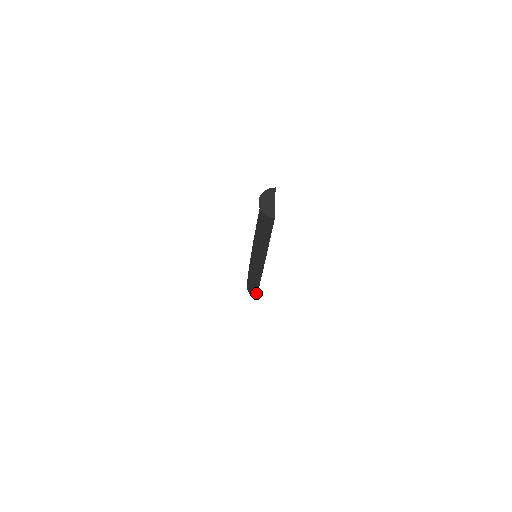
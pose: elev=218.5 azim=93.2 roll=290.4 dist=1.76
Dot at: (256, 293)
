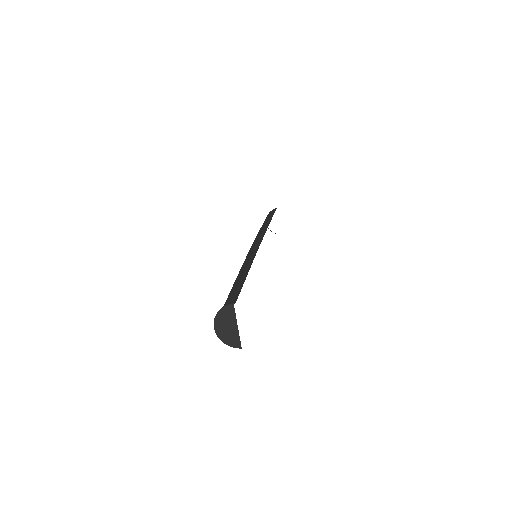
Dot at: occluded
